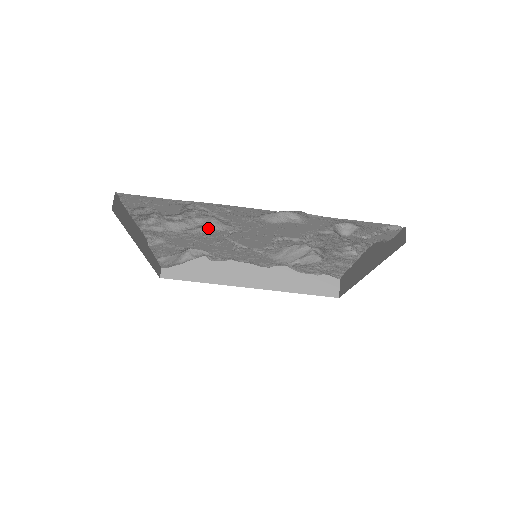
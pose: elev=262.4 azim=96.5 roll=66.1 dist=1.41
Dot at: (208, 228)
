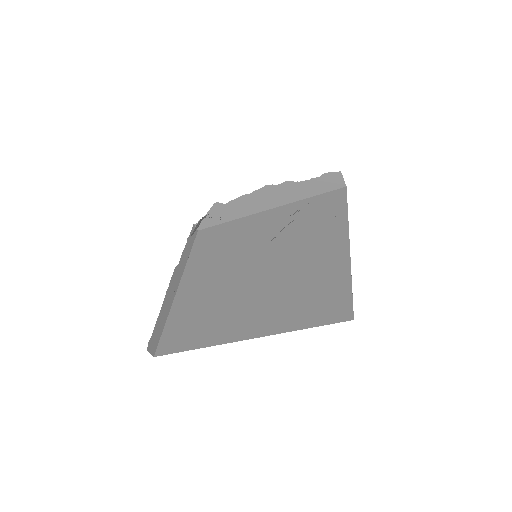
Dot at: occluded
